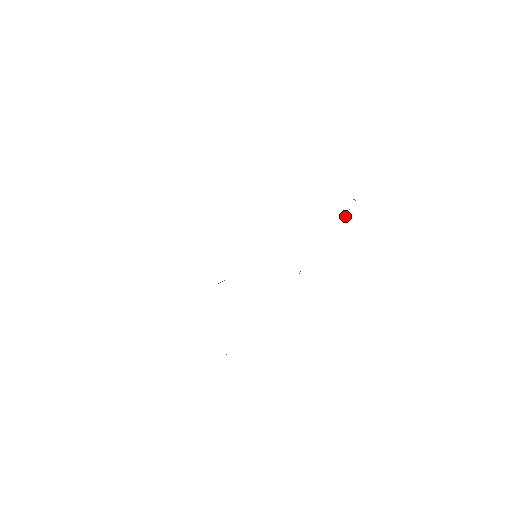
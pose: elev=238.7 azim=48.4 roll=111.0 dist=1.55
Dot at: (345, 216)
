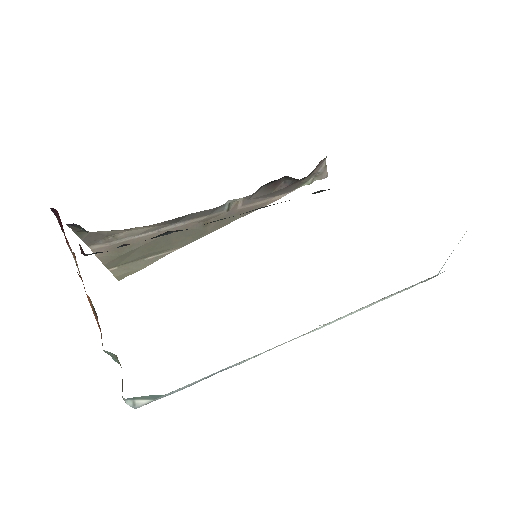
Dot at: occluded
